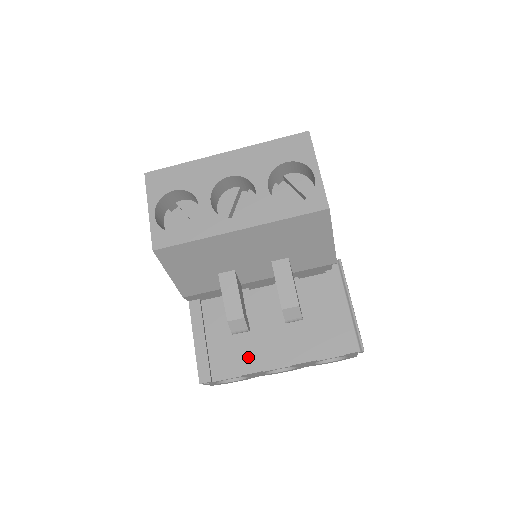
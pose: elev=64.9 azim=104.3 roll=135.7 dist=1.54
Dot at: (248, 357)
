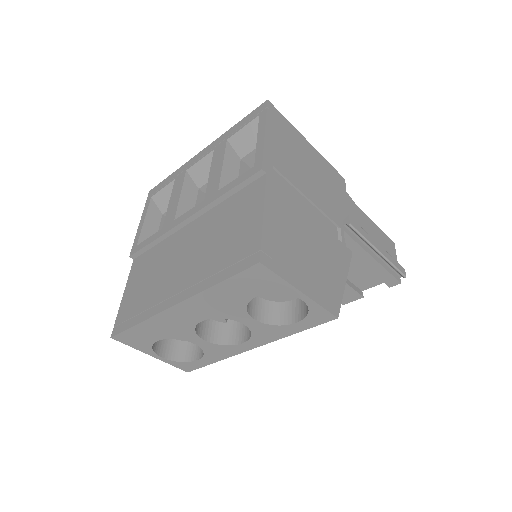
Dot at: occluded
